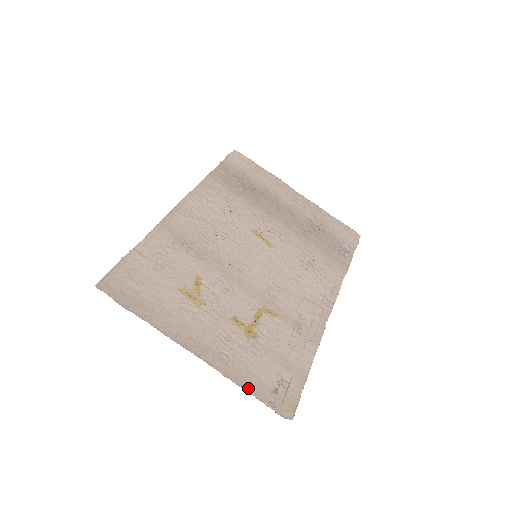
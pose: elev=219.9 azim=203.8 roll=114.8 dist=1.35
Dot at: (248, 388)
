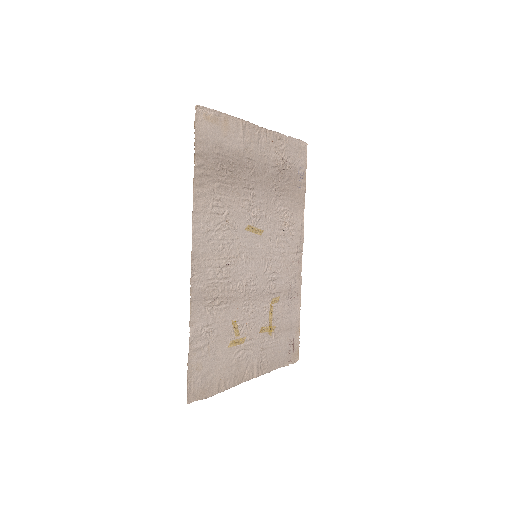
Dot at: (279, 366)
